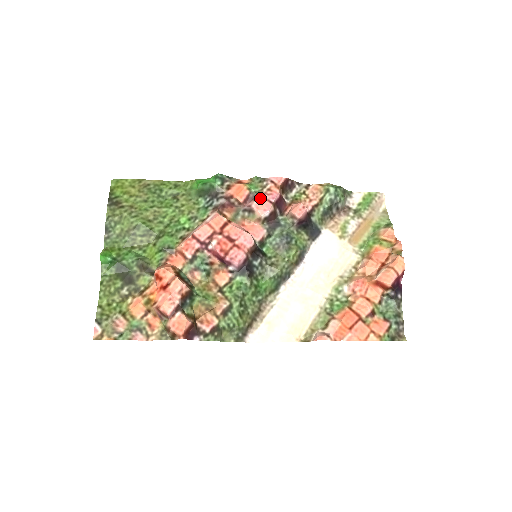
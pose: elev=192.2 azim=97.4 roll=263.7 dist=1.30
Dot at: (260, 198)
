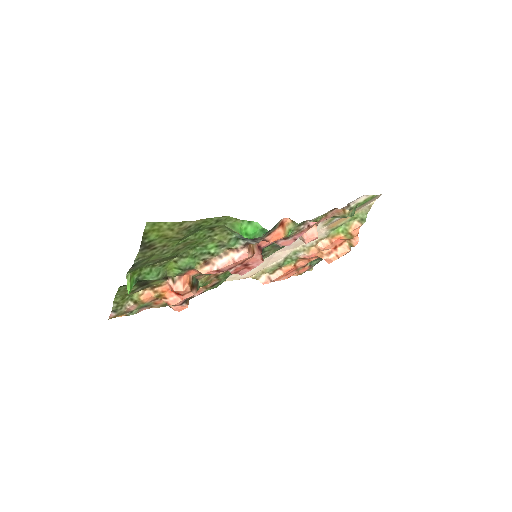
Dot at: (289, 239)
